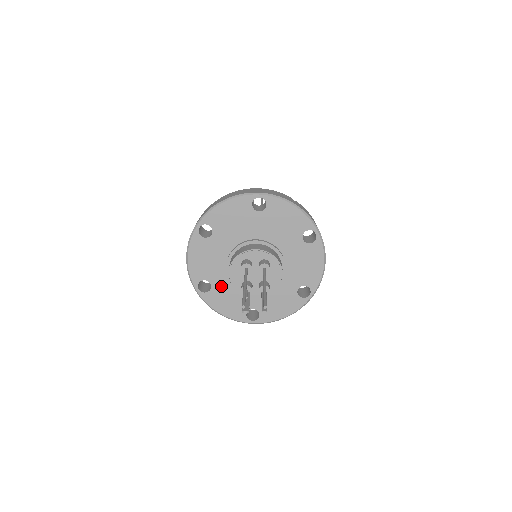
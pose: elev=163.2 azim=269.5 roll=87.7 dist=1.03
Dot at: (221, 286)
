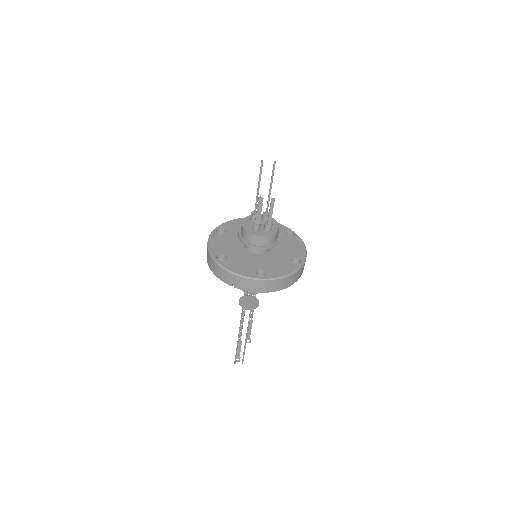
Dot at: (234, 257)
